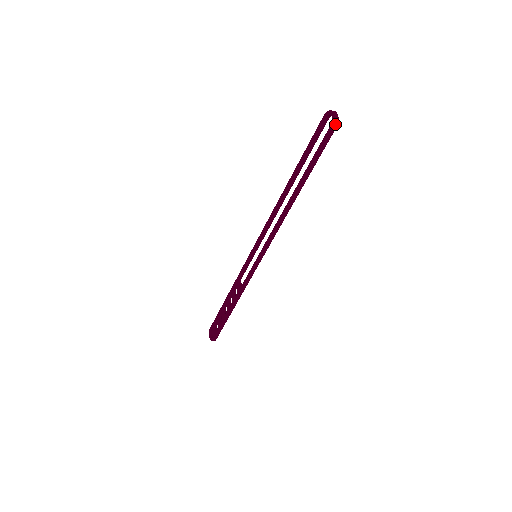
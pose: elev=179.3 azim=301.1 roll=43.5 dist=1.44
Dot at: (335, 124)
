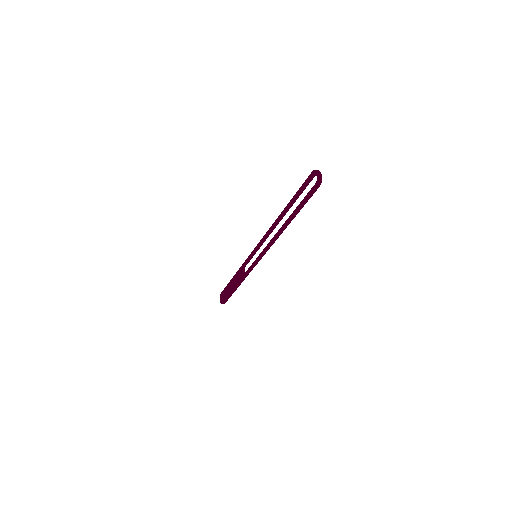
Dot at: (318, 184)
